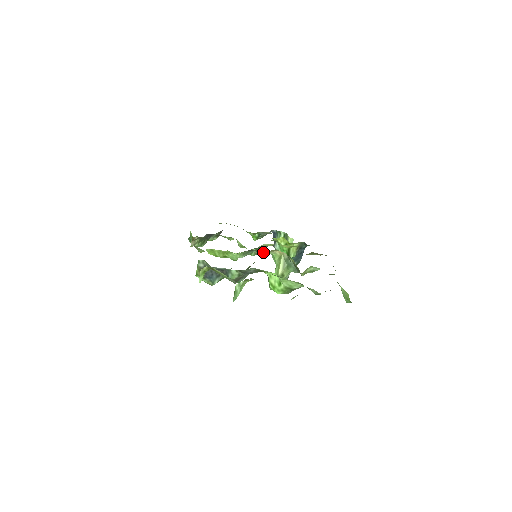
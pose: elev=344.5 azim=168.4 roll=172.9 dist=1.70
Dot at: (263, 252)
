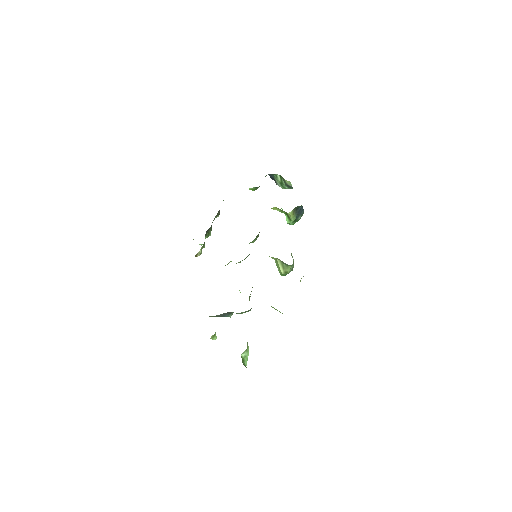
Dot at: occluded
